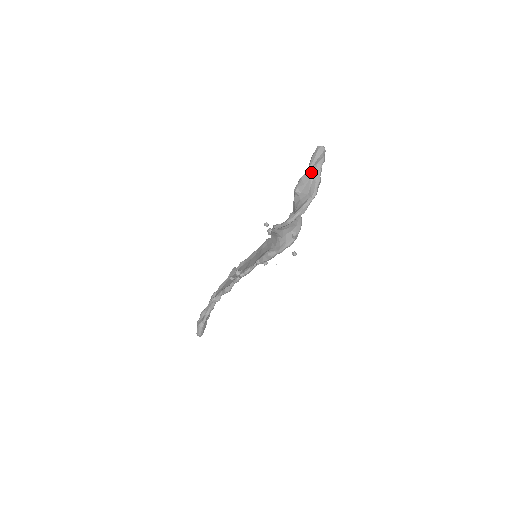
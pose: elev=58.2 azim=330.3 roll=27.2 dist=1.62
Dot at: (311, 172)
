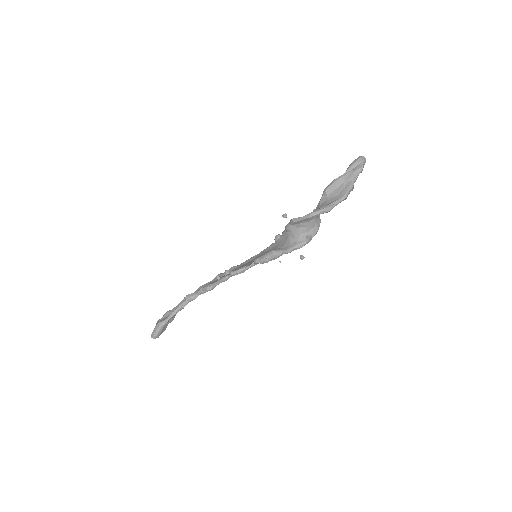
Dot at: (347, 176)
